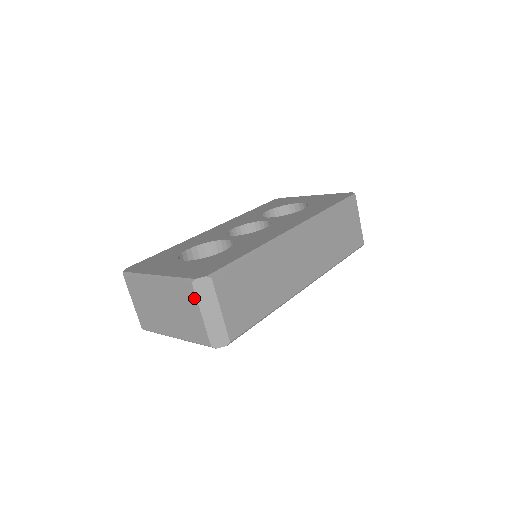
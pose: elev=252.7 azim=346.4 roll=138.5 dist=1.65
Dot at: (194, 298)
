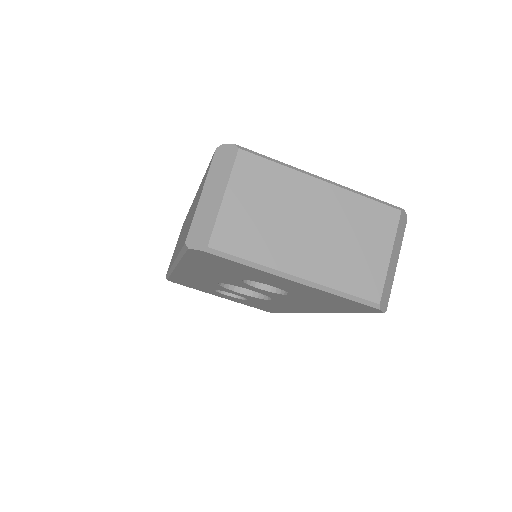
Dot at: (392, 230)
